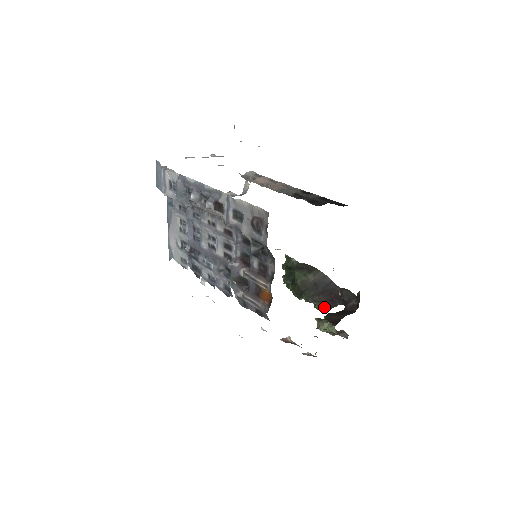
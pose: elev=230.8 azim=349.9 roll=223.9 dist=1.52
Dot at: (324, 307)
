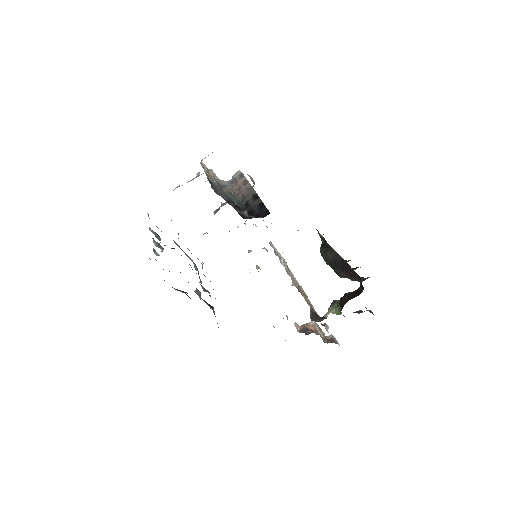
Dot at: (355, 280)
